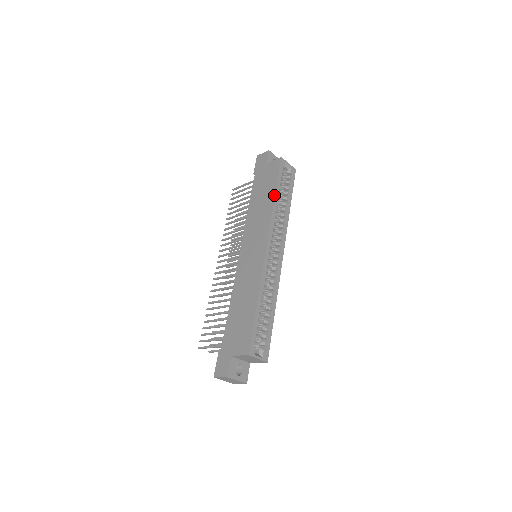
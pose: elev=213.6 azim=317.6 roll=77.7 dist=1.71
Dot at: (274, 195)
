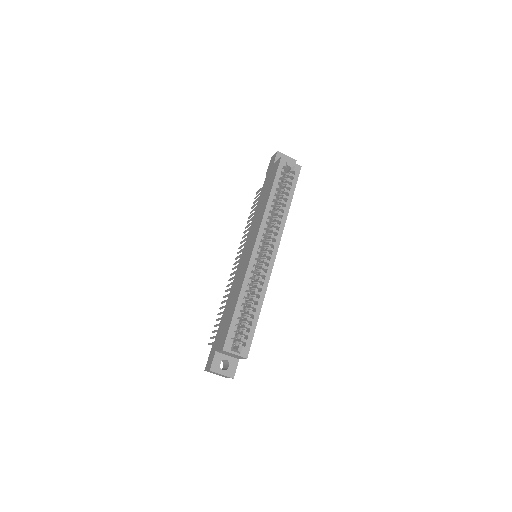
Dot at: (269, 195)
